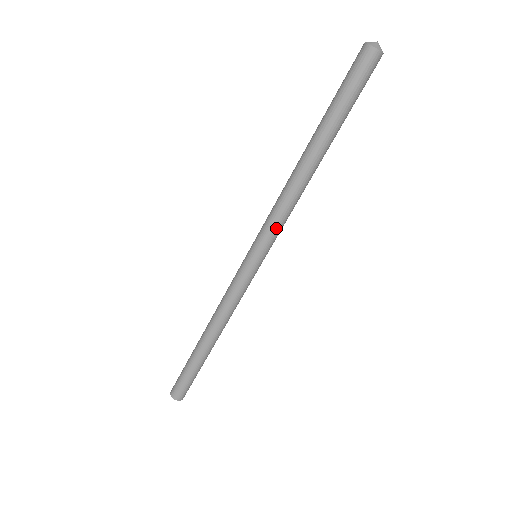
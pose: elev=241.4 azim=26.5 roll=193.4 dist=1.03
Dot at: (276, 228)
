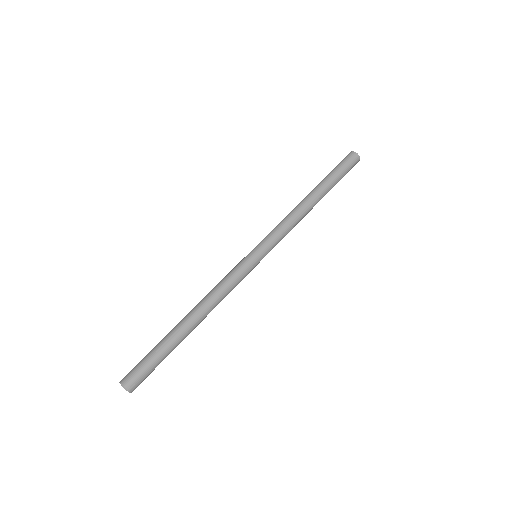
Dot at: (278, 233)
